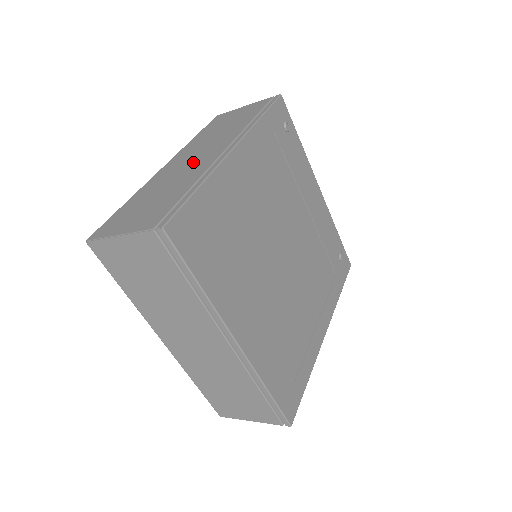
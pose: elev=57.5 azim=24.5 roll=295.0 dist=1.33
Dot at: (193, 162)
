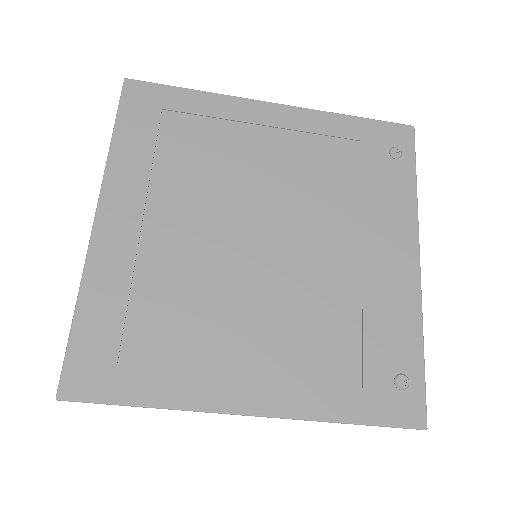
Dot at: occluded
